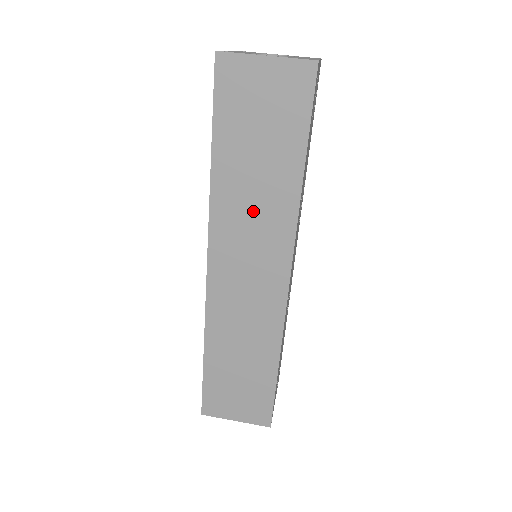
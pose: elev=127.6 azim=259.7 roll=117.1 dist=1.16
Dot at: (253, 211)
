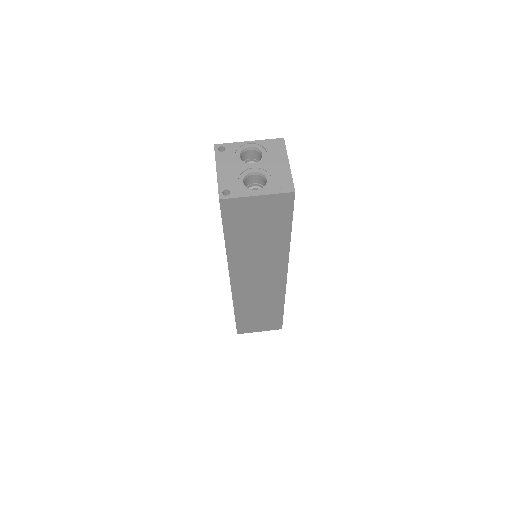
Dot at: (258, 258)
